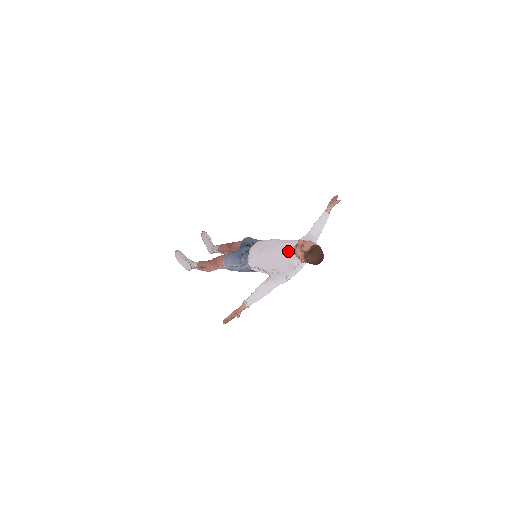
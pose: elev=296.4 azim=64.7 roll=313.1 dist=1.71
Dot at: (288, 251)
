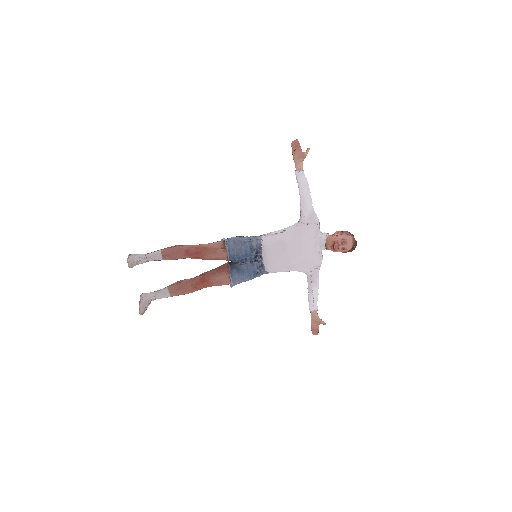
Dot at: (314, 249)
